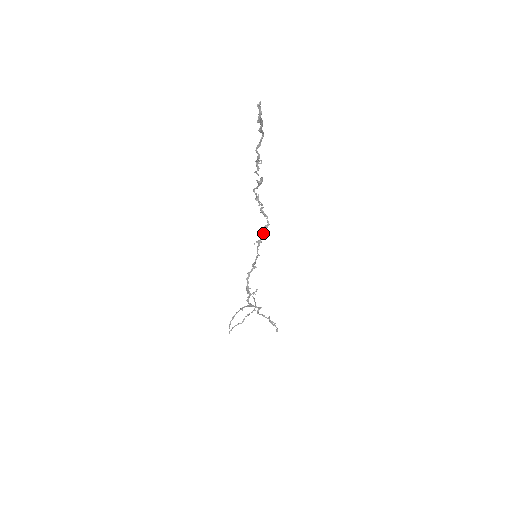
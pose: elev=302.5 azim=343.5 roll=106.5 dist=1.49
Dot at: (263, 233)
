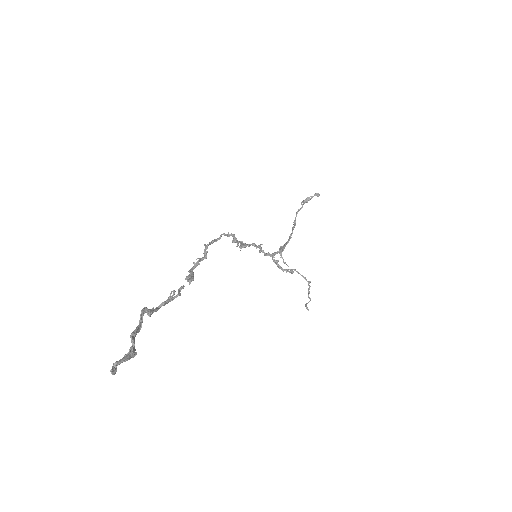
Dot at: (238, 243)
